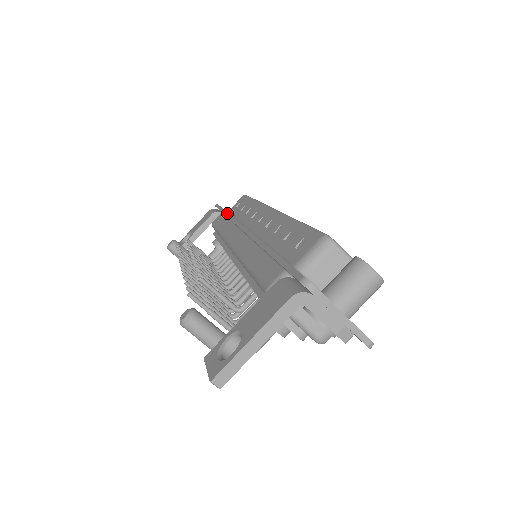
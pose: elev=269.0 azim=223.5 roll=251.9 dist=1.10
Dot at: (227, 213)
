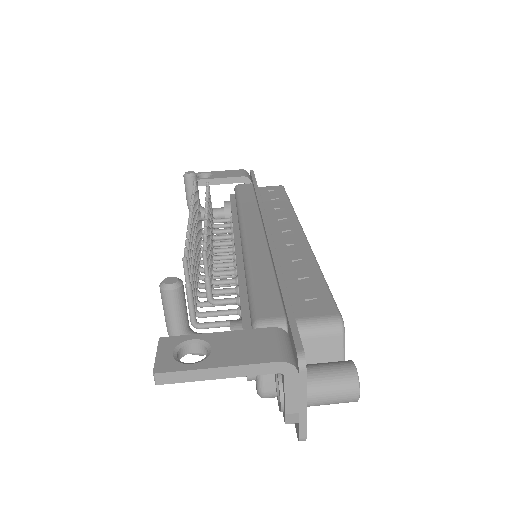
Dot at: (259, 192)
